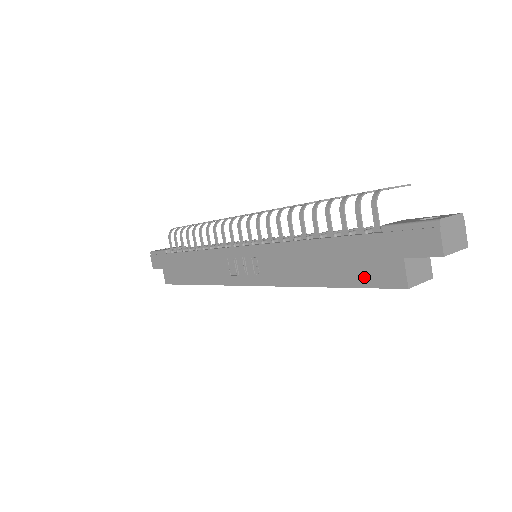
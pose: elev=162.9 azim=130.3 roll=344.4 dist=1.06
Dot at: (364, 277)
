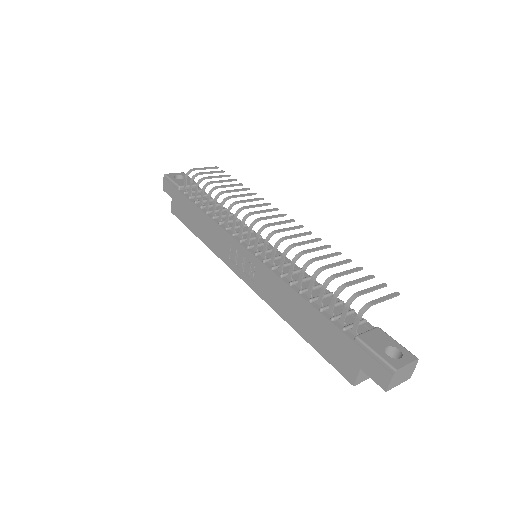
Dot at: (328, 354)
